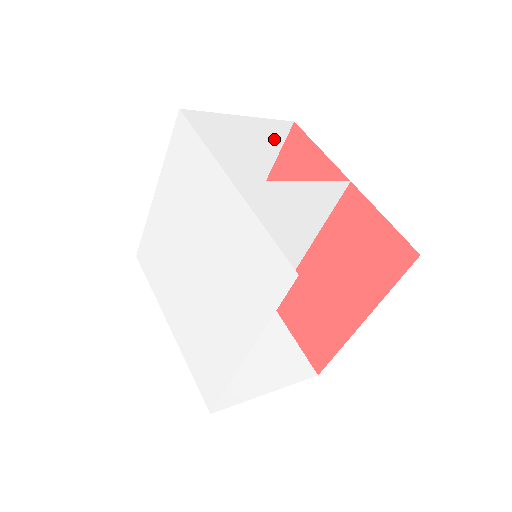
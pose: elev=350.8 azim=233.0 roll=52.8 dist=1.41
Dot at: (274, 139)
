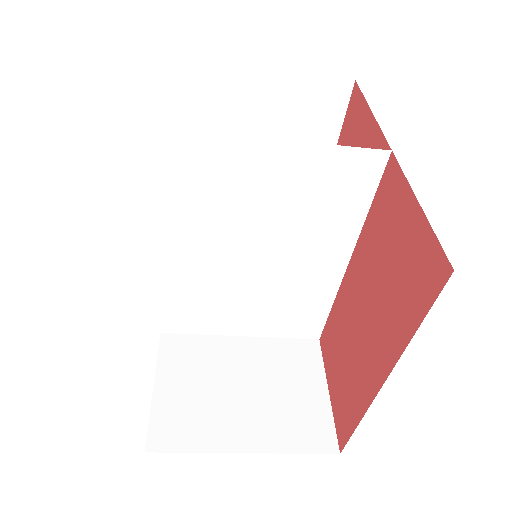
Dot at: (328, 106)
